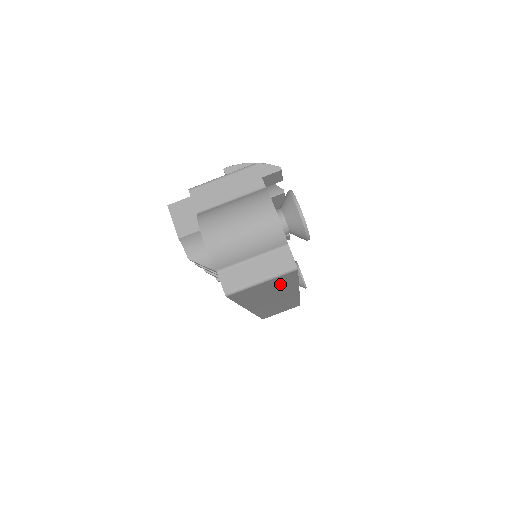
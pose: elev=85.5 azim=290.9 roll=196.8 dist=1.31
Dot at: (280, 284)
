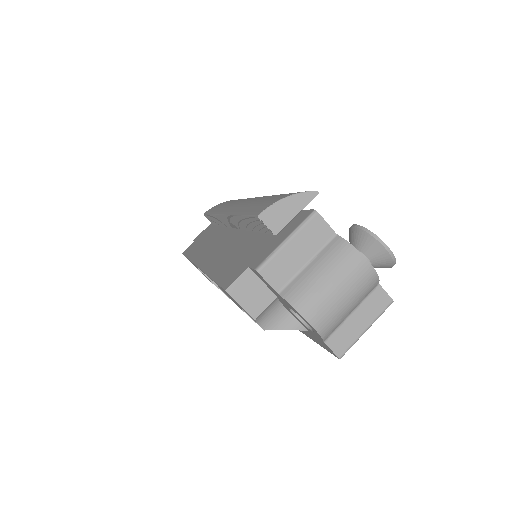
Dot at: occluded
